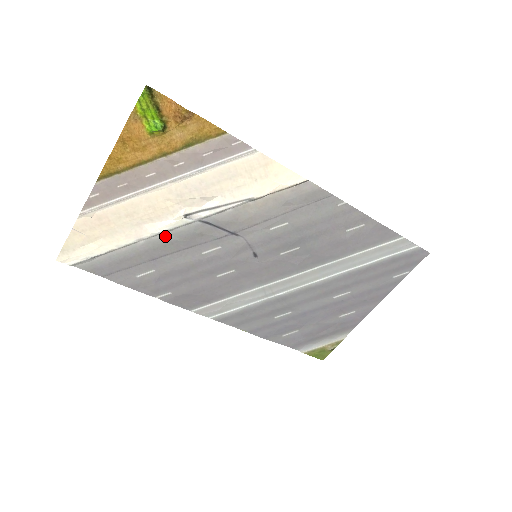
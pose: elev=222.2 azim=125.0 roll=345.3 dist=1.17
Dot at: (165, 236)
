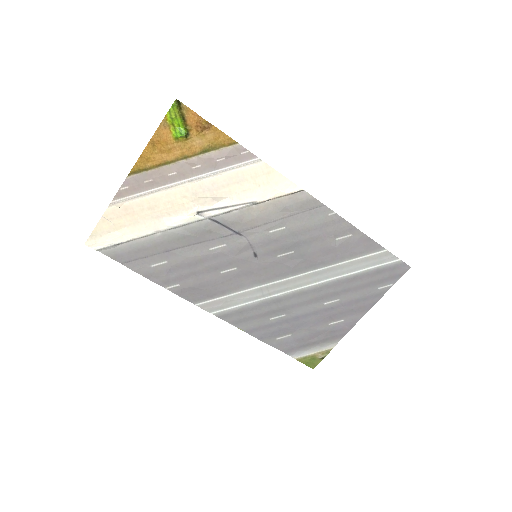
Dot at: (179, 230)
